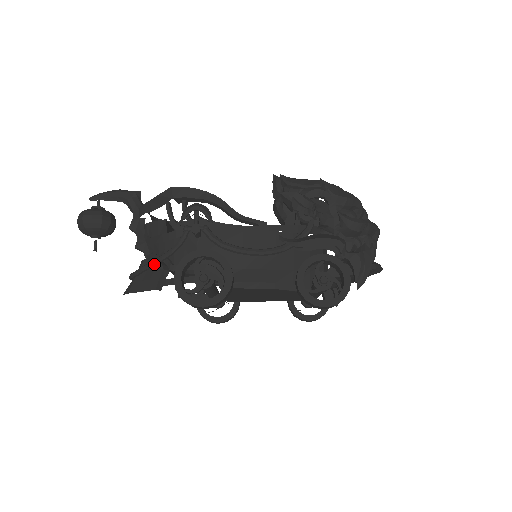
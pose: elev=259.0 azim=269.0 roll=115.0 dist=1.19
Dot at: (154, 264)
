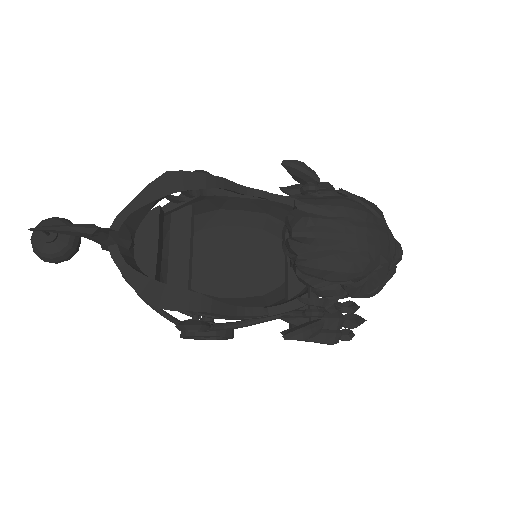
Dot at: (154, 309)
